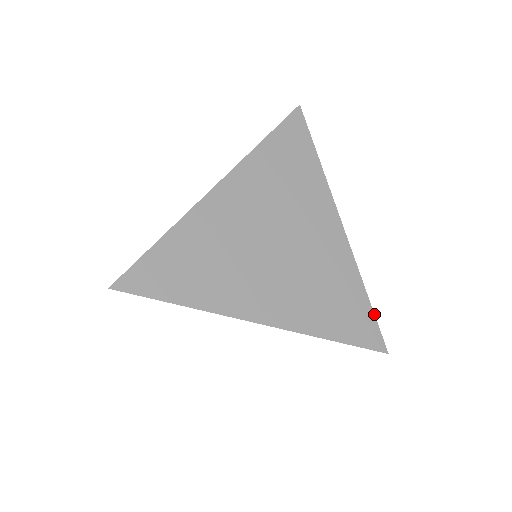
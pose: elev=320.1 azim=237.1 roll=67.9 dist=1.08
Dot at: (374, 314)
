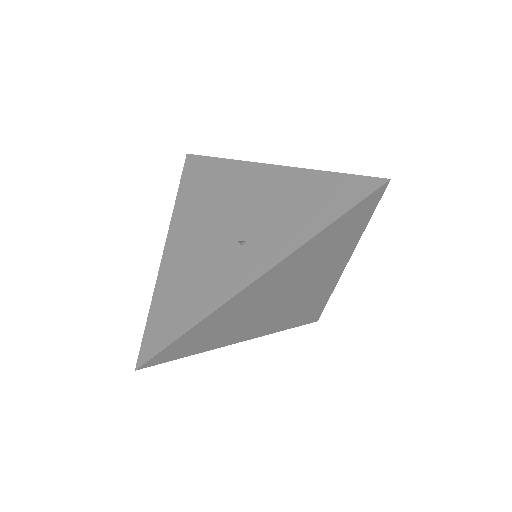
Dot at: occluded
